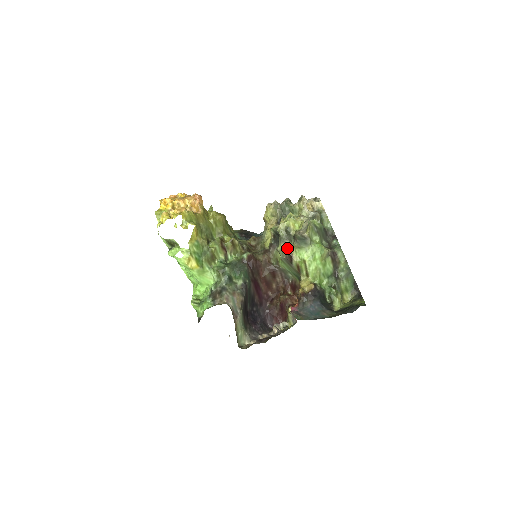
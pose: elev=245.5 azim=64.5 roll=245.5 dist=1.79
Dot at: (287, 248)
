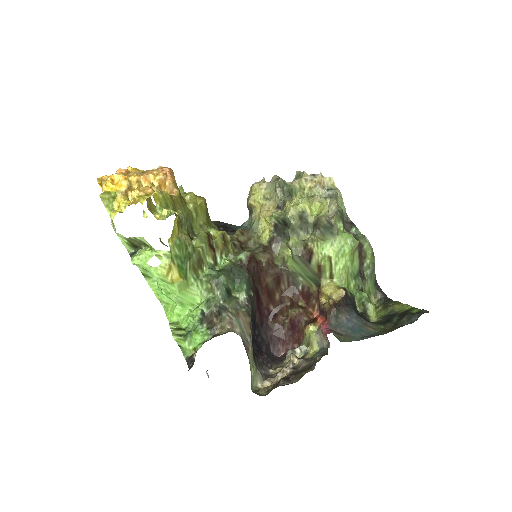
Dot at: (304, 241)
